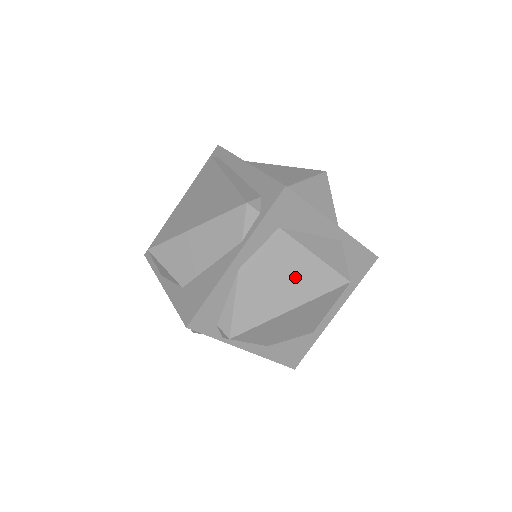
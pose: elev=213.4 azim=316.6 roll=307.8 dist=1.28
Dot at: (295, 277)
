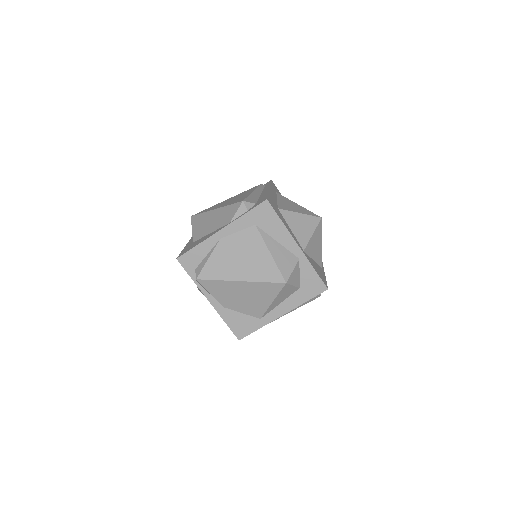
Dot at: (252, 261)
